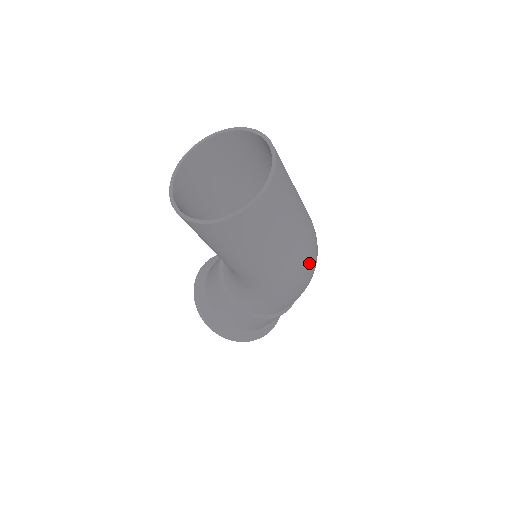
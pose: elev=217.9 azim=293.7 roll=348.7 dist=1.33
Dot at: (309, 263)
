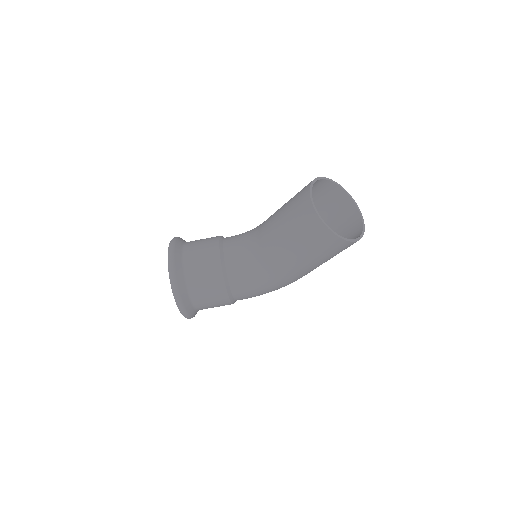
Dot at: occluded
